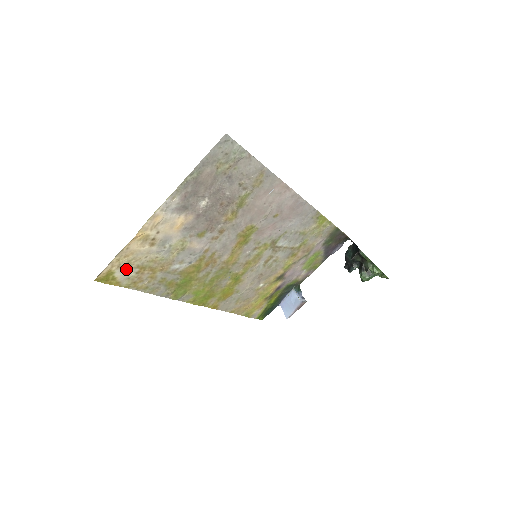
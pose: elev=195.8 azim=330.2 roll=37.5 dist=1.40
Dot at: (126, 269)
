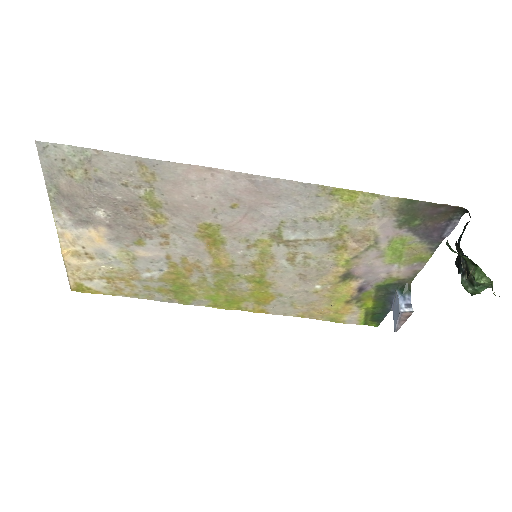
Dot at: (92, 280)
